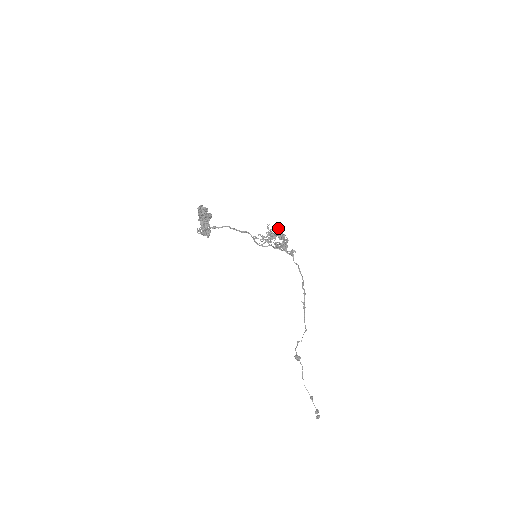
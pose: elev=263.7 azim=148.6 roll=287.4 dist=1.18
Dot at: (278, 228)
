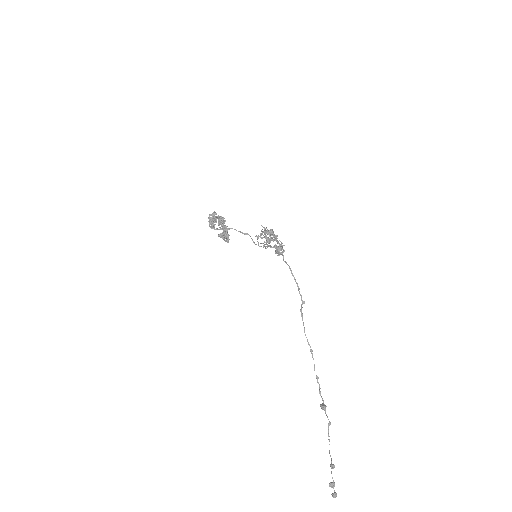
Dot at: occluded
